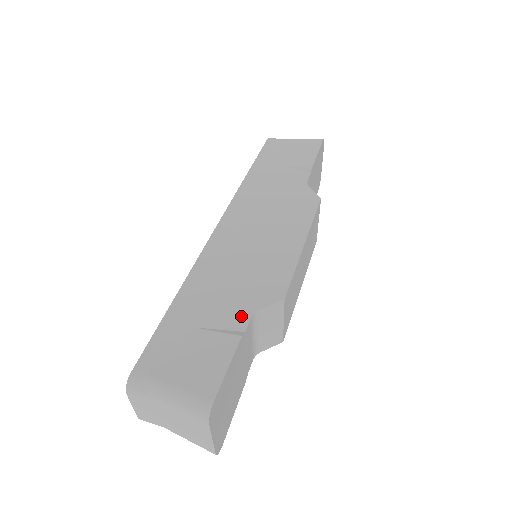
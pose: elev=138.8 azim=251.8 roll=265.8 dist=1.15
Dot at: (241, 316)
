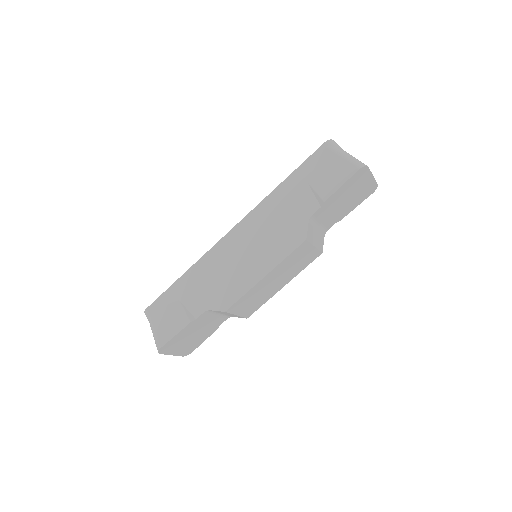
Dot at: (200, 308)
